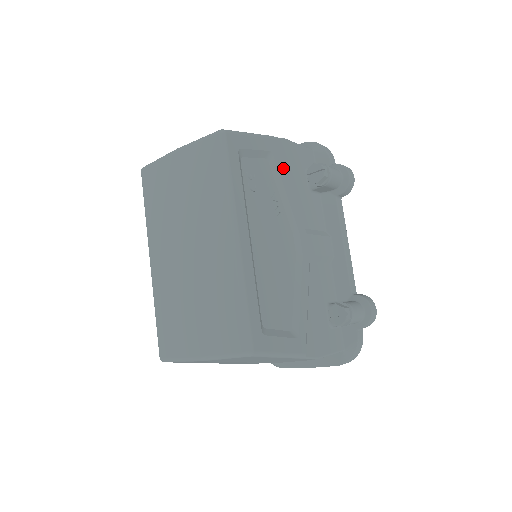
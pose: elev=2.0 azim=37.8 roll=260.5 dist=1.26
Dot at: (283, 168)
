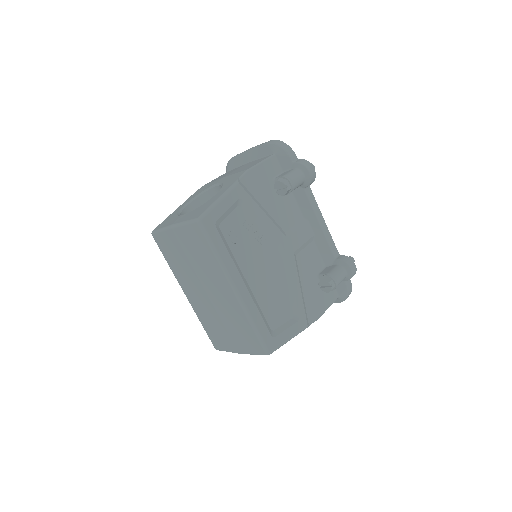
Dot at: (253, 202)
